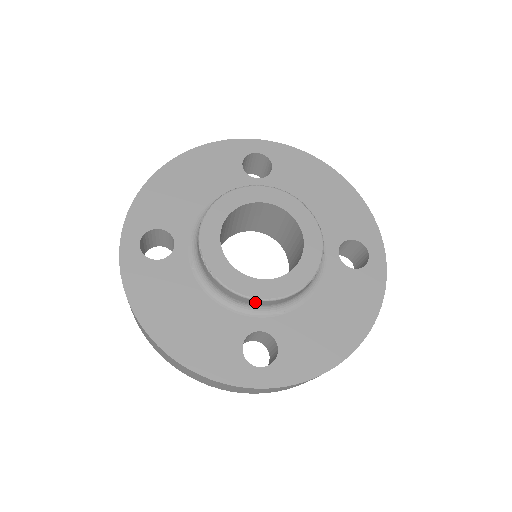
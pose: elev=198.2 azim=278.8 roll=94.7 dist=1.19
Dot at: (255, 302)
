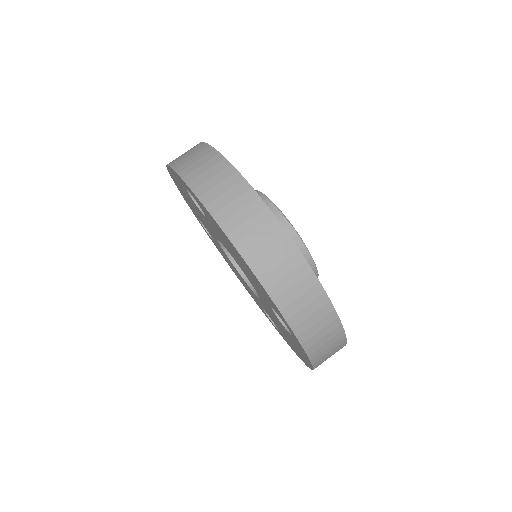
Dot at: (307, 260)
